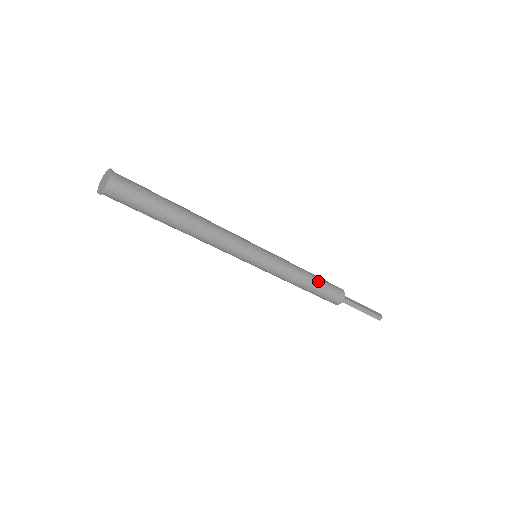
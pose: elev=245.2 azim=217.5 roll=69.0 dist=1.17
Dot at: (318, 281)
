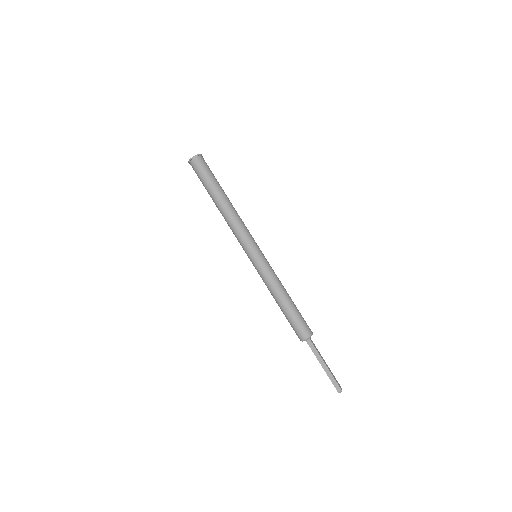
Dot at: (292, 305)
